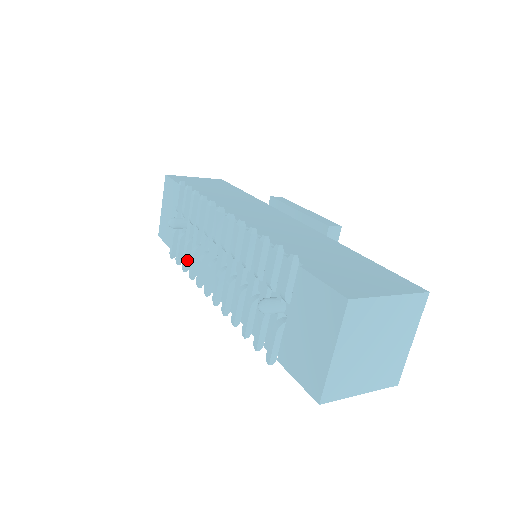
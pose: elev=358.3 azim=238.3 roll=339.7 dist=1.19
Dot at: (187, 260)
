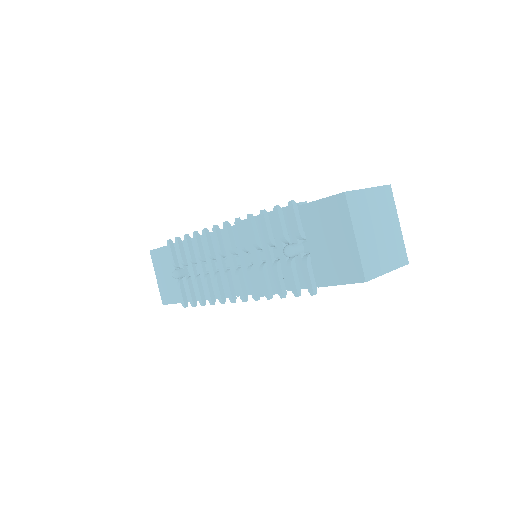
Dot at: (202, 294)
